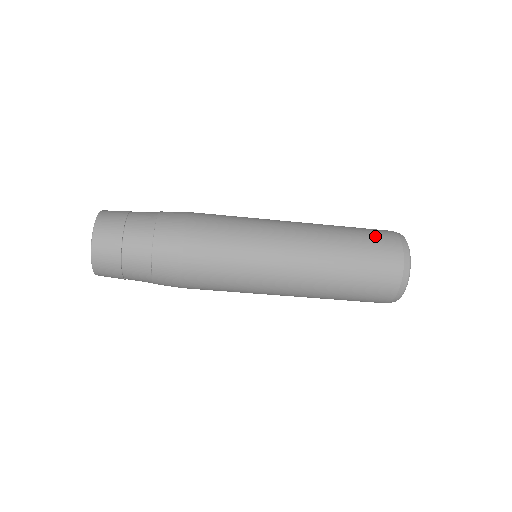
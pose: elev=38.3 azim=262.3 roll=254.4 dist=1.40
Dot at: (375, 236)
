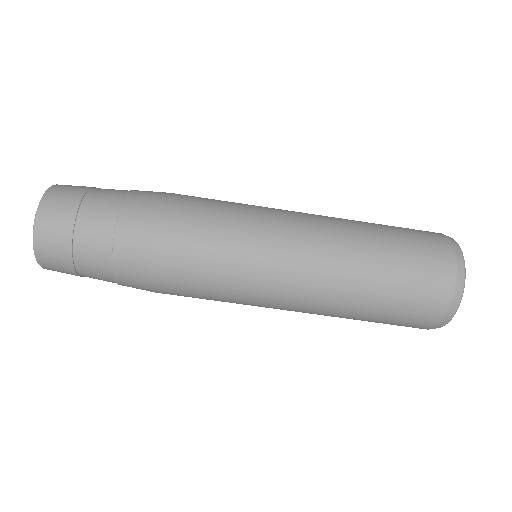
Dot at: (421, 261)
